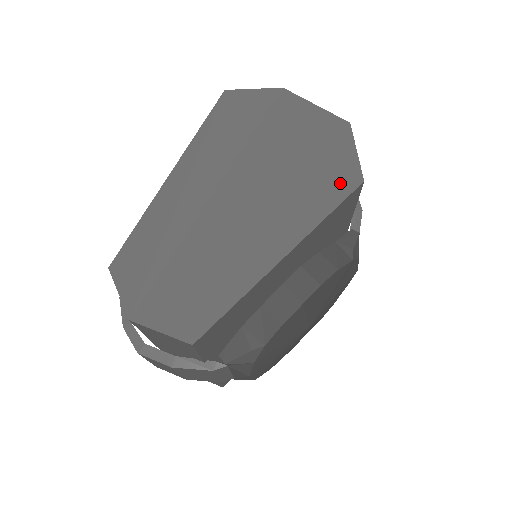
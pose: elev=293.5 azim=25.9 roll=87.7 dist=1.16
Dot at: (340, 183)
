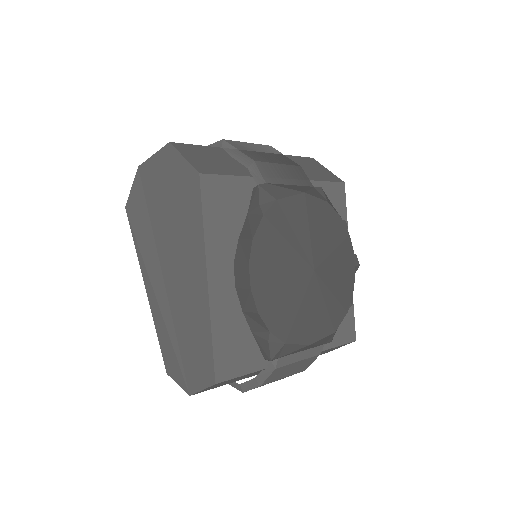
Dot at: (193, 192)
